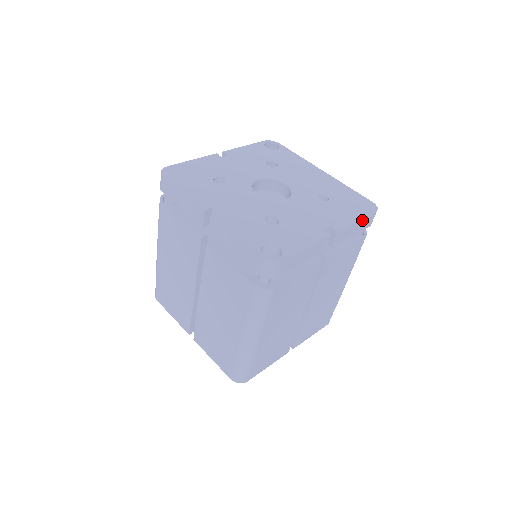
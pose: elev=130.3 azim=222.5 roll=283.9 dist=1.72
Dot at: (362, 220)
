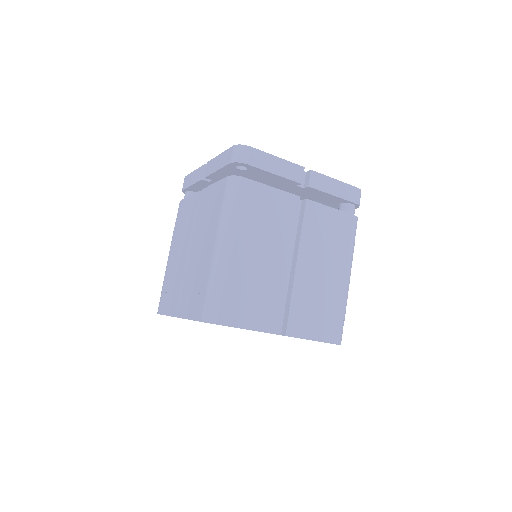
Dot at: (342, 184)
